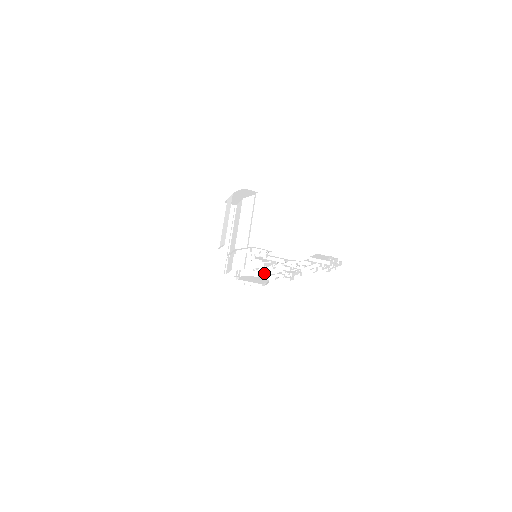
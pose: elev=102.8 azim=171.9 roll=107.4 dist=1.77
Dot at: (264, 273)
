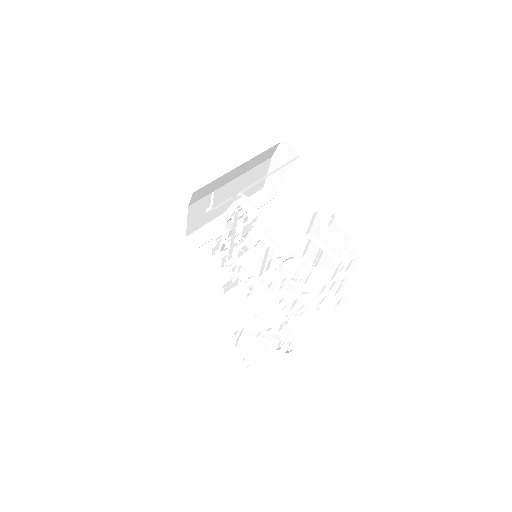
Dot at: (267, 325)
